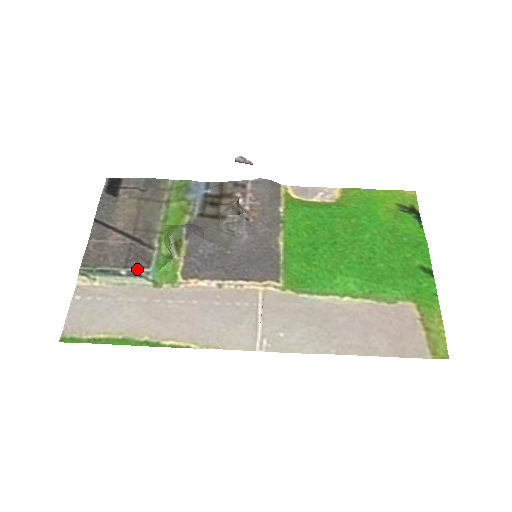
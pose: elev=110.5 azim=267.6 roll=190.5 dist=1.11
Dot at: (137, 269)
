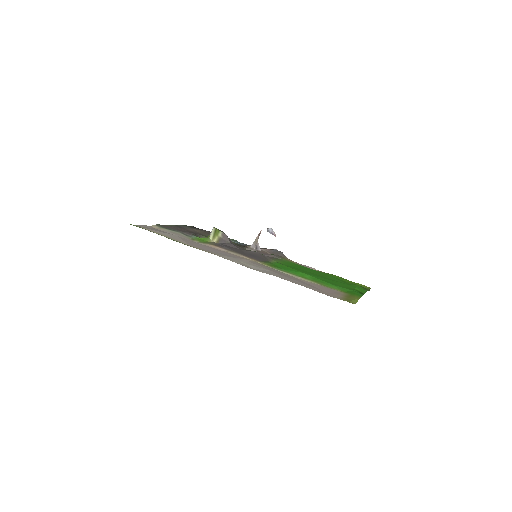
Dot at: (187, 234)
